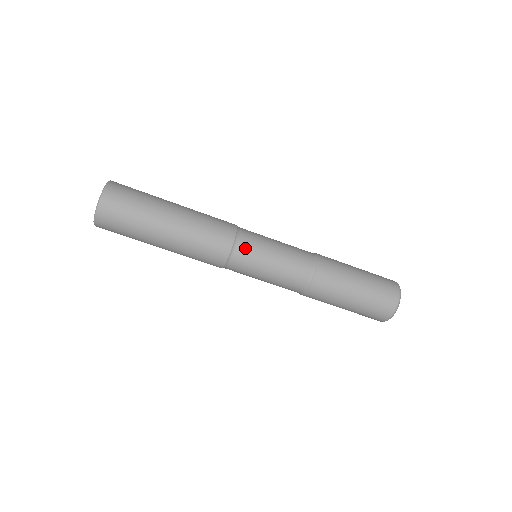
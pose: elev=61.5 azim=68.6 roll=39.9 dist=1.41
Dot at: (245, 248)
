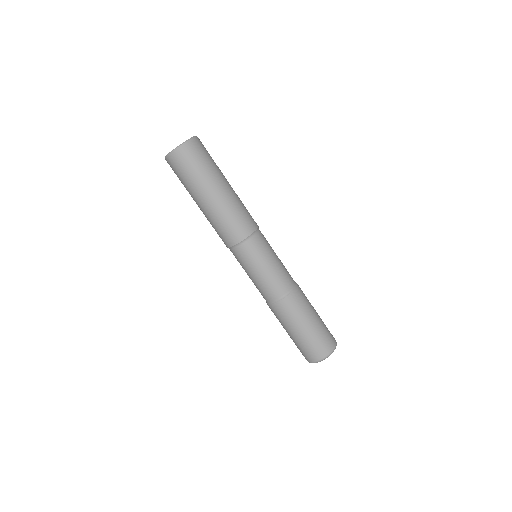
Dot at: (263, 236)
